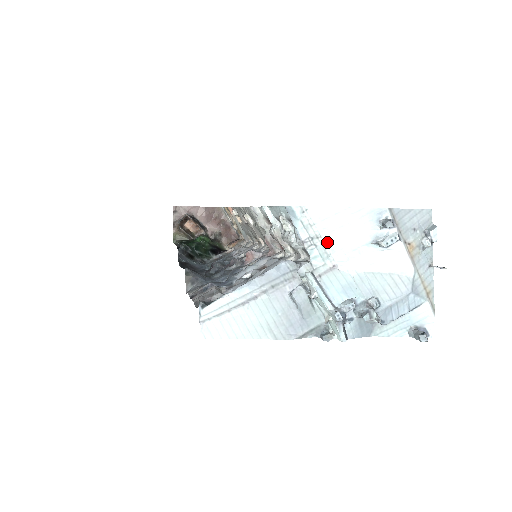
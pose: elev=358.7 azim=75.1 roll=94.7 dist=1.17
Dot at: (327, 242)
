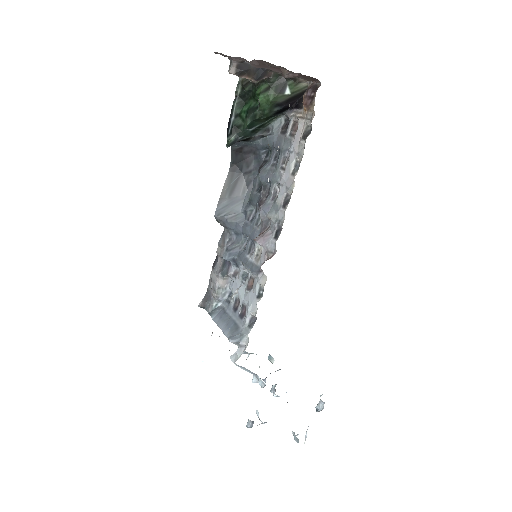
Dot at: occluded
